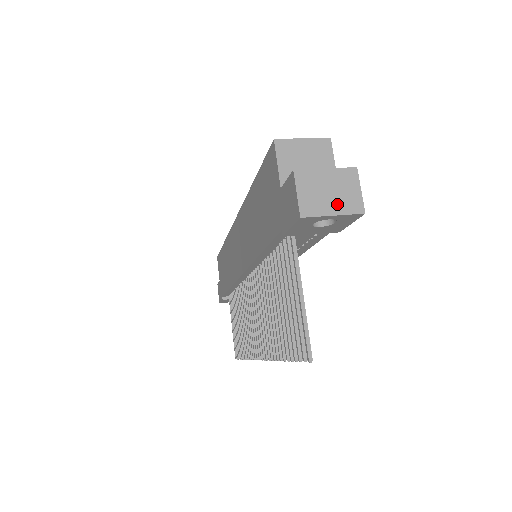
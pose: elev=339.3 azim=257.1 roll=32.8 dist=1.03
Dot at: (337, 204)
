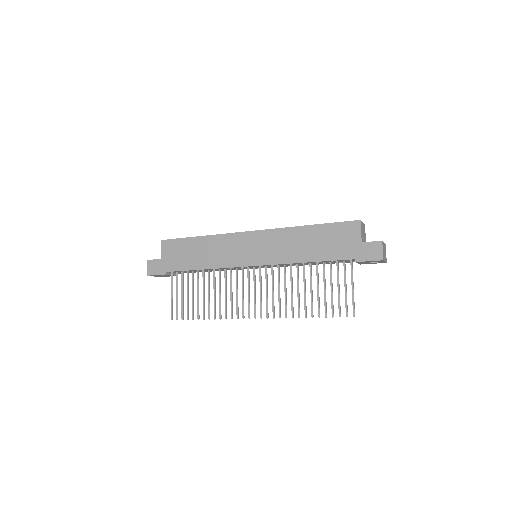
Dot at: (385, 257)
